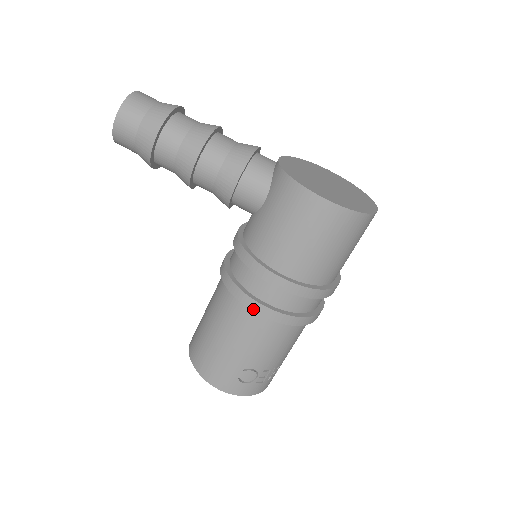
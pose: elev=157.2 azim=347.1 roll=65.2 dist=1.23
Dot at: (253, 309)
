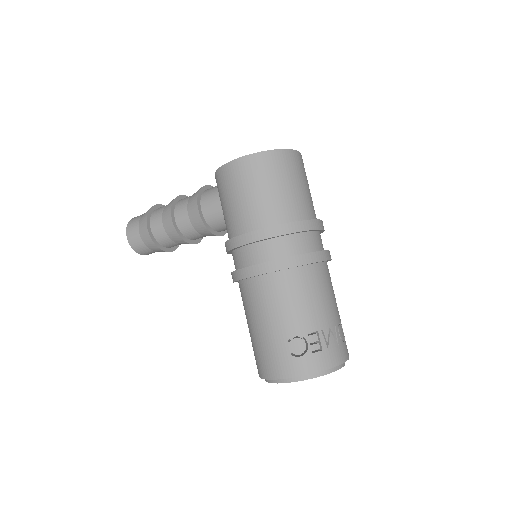
Dot at: (251, 275)
